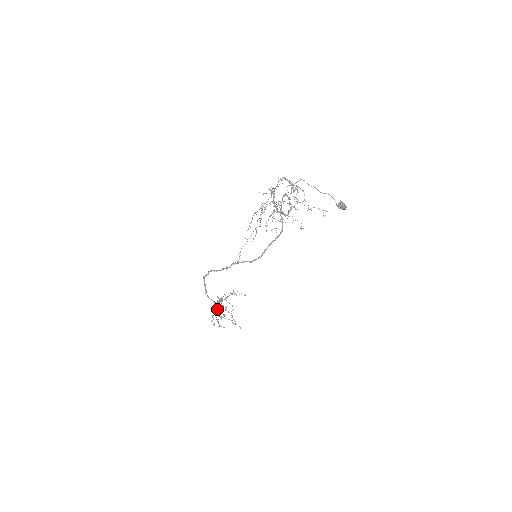
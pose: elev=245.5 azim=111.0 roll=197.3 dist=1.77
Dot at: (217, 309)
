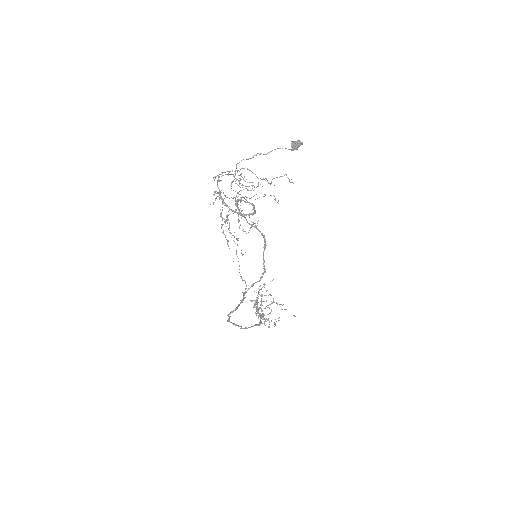
Dot at: (260, 314)
